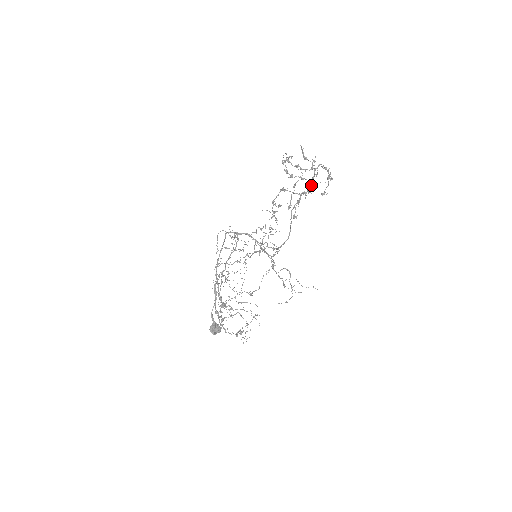
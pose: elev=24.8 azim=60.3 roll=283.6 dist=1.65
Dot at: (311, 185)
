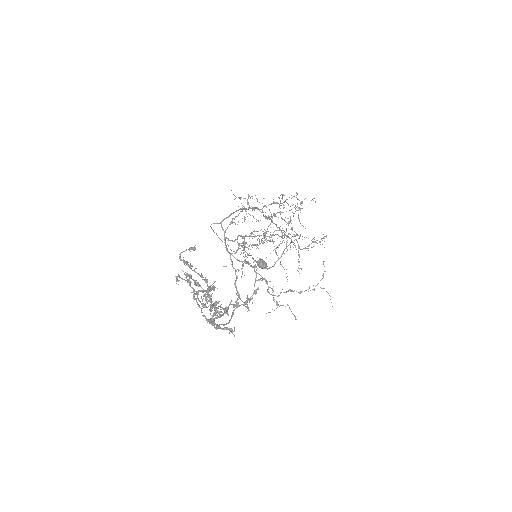
Dot at: occluded
